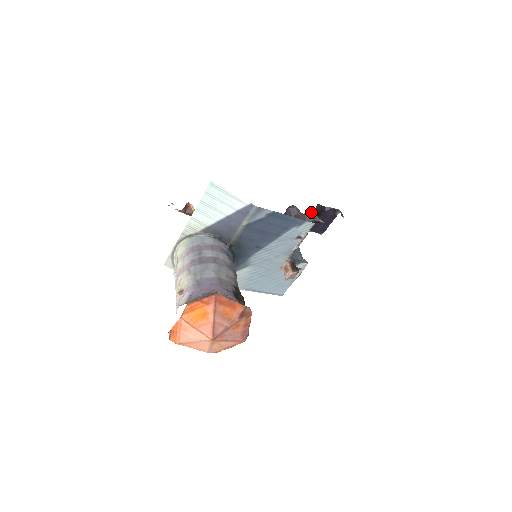
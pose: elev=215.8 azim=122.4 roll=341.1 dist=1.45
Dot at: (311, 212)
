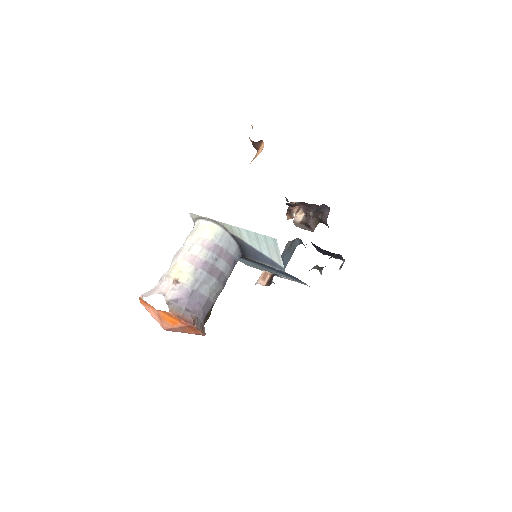
Dot at: (321, 267)
